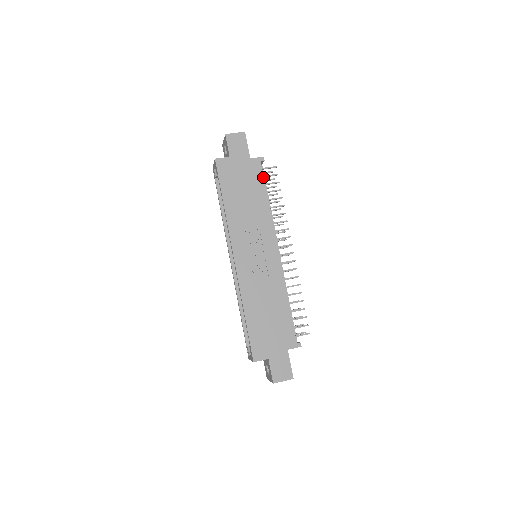
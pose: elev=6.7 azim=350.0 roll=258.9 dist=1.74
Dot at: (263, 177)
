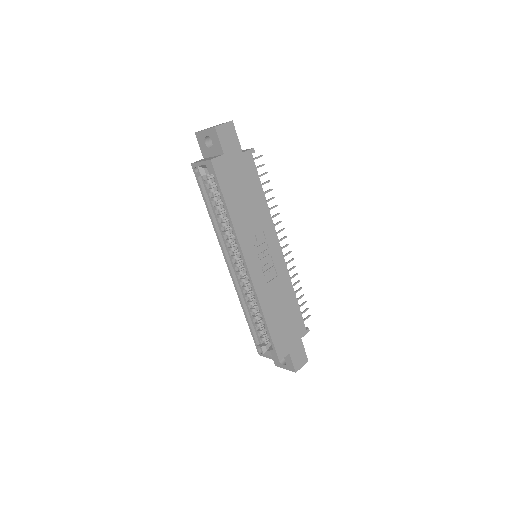
Dot at: (257, 172)
